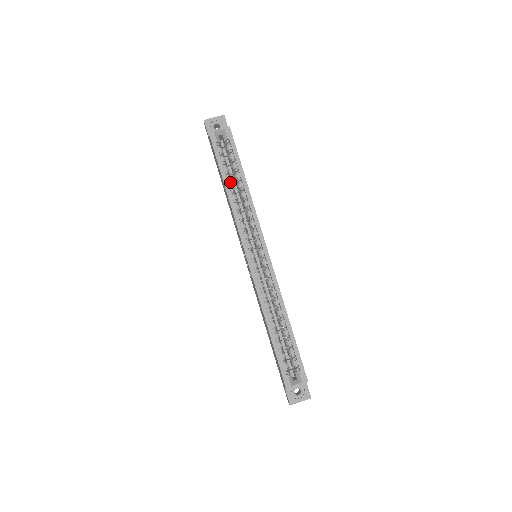
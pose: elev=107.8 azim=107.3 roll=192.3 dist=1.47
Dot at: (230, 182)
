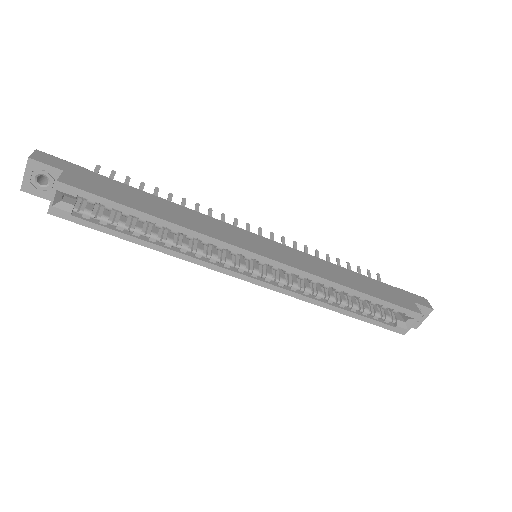
Dot at: (143, 234)
